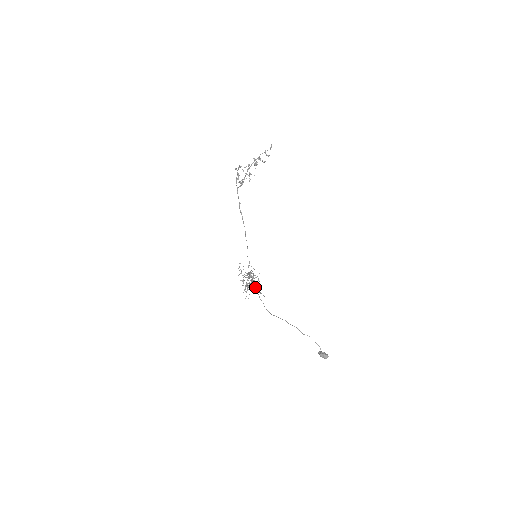
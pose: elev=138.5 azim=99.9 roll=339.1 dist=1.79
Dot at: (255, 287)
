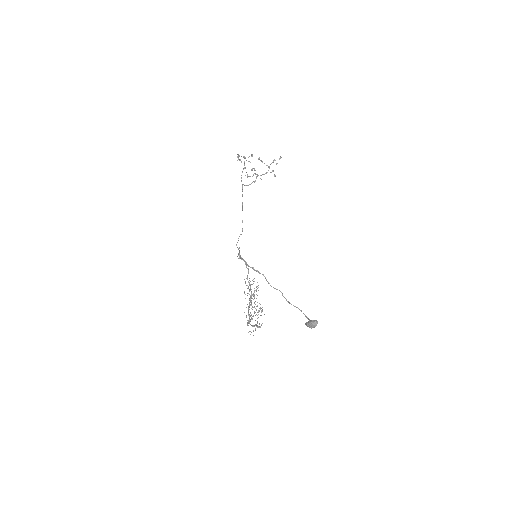
Dot at: (238, 253)
